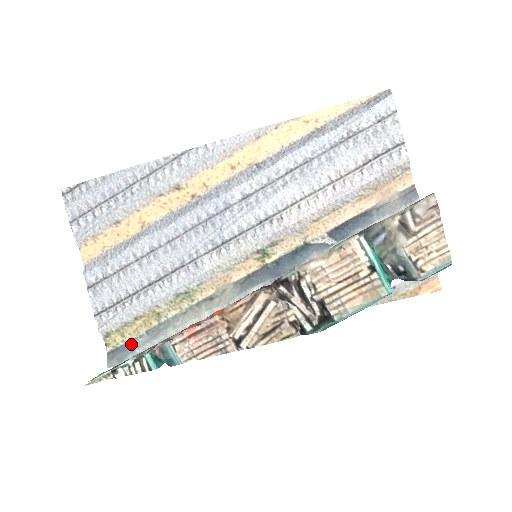
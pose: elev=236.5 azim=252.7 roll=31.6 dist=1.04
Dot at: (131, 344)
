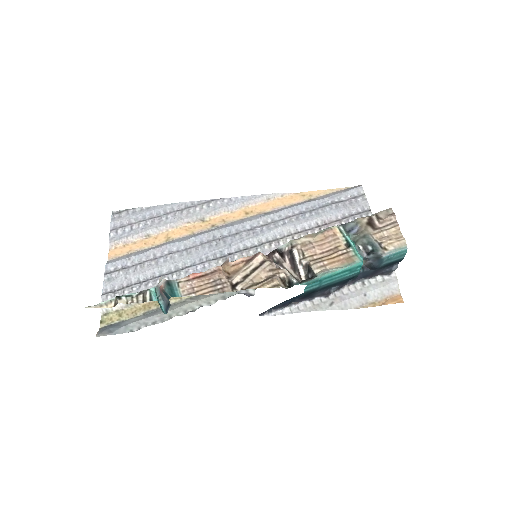
Dot at: (126, 321)
